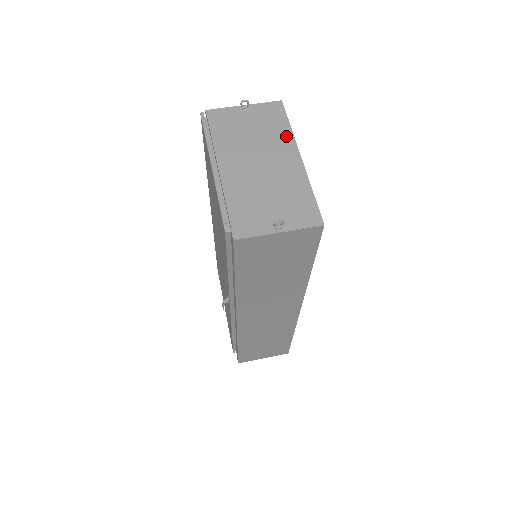
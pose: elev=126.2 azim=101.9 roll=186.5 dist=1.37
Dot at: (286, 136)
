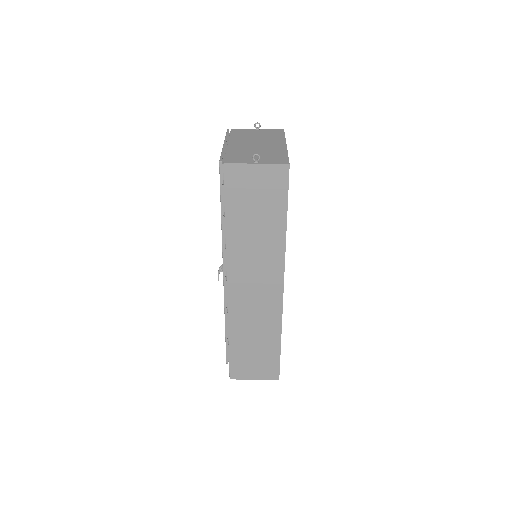
Dot at: (280, 138)
